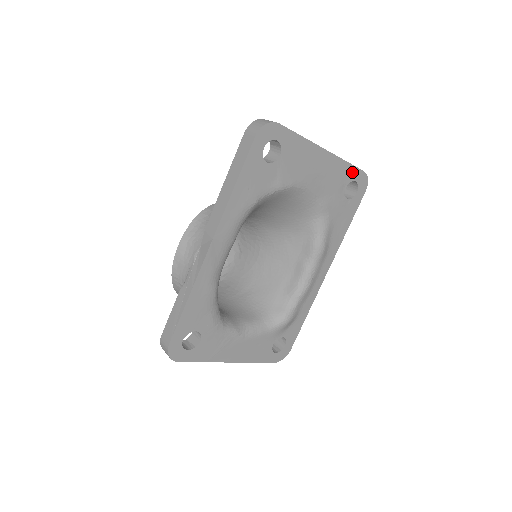
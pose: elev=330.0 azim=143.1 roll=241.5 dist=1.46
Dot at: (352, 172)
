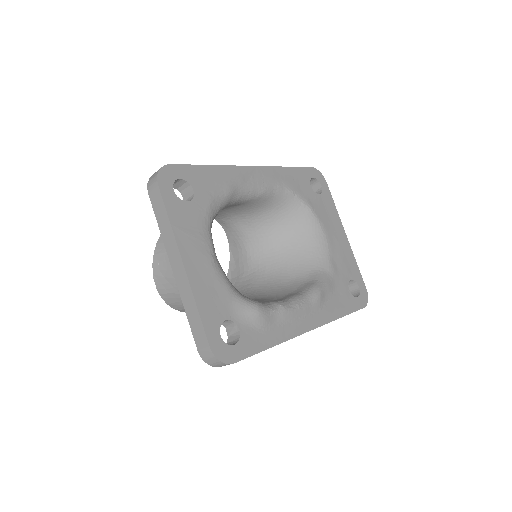
Dot at: (358, 276)
